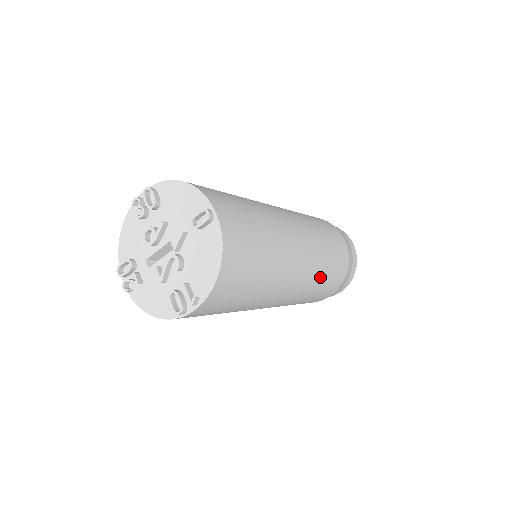
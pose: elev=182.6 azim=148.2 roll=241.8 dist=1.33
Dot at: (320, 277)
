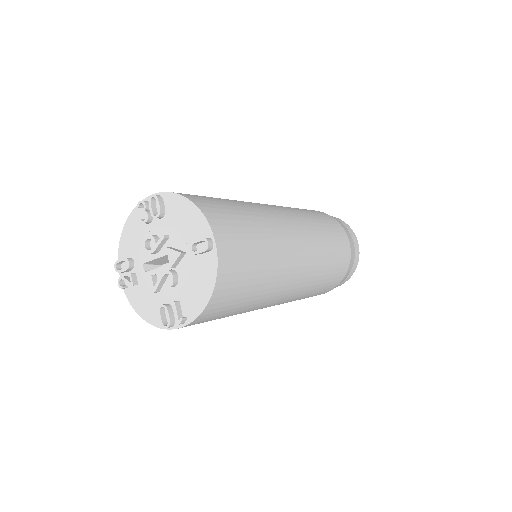
Dot at: (315, 285)
